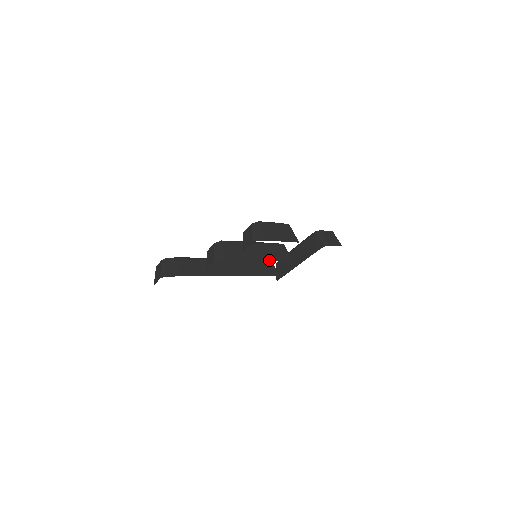
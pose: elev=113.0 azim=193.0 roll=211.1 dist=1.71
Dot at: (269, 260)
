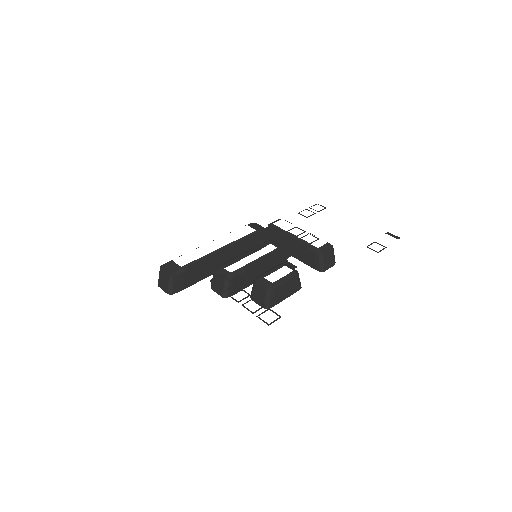
Dot at: occluded
